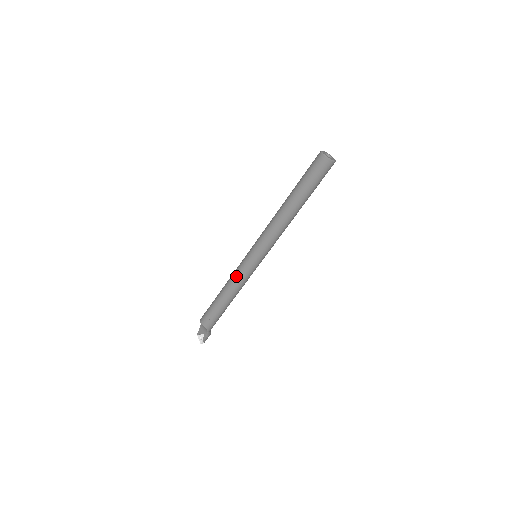
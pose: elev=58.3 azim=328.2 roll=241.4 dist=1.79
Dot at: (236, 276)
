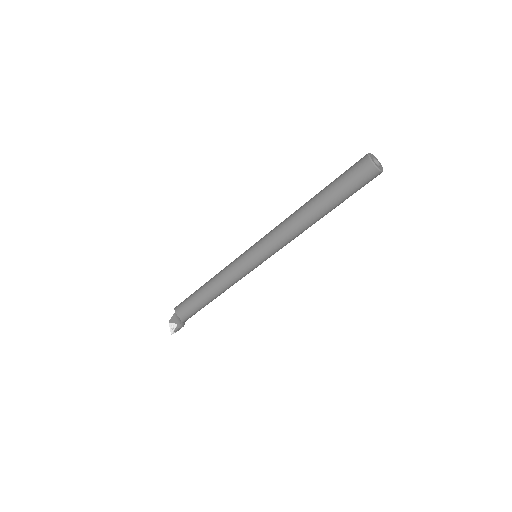
Dot at: (227, 273)
